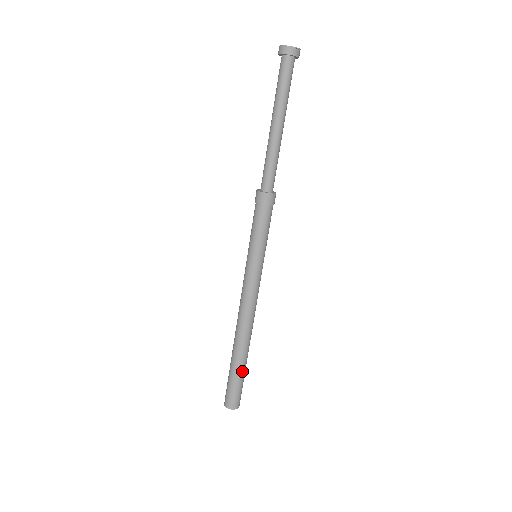
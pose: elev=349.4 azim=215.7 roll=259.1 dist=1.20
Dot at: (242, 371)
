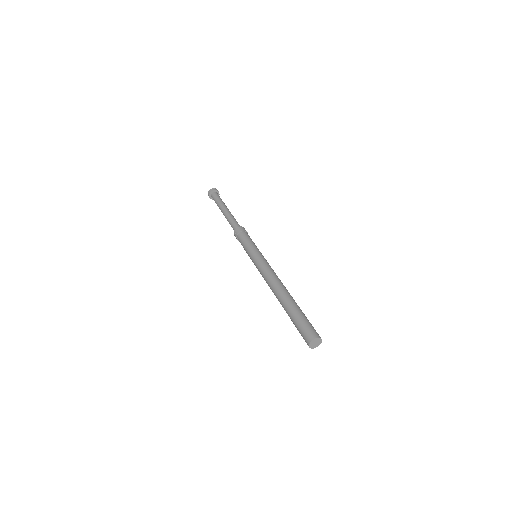
Dot at: occluded
